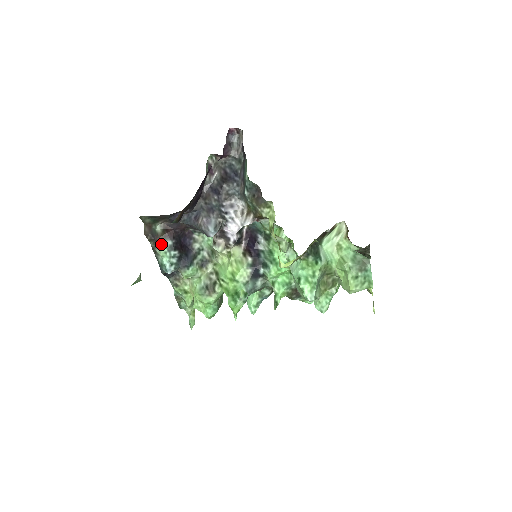
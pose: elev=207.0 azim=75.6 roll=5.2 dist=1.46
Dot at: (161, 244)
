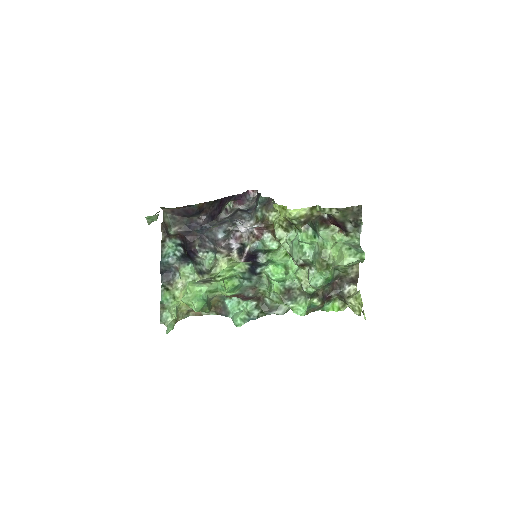
Dot at: (171, 240)
